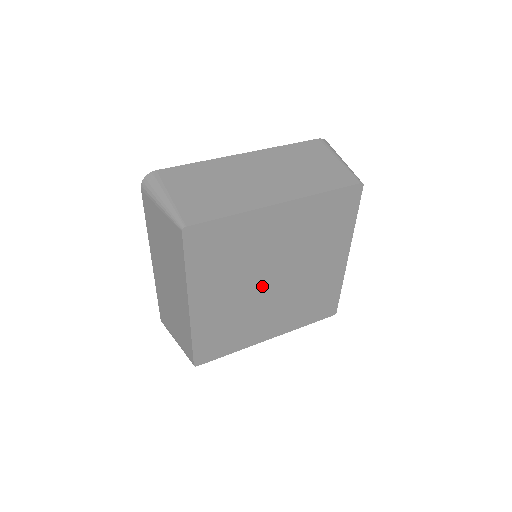
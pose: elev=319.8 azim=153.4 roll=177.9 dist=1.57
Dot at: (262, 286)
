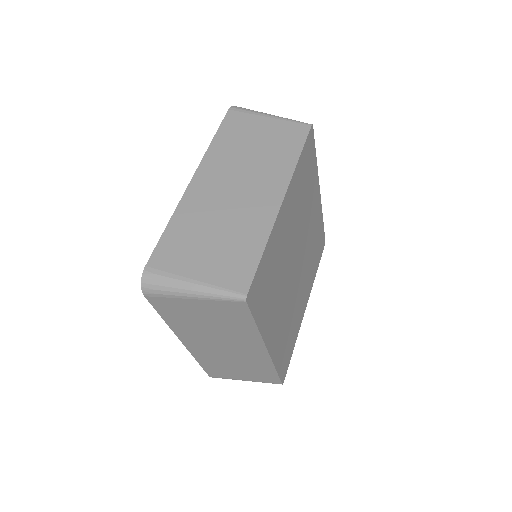
Dot at: (294, 258)
